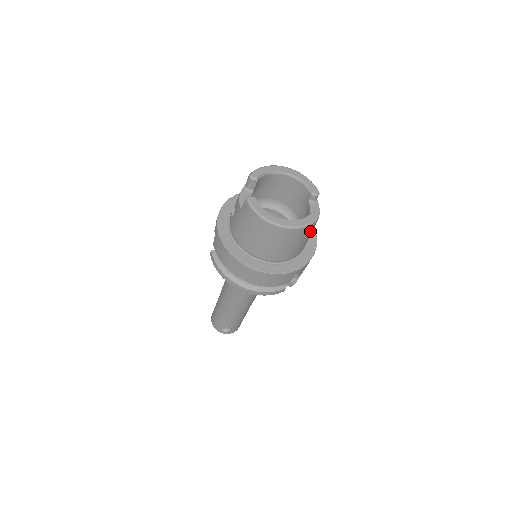
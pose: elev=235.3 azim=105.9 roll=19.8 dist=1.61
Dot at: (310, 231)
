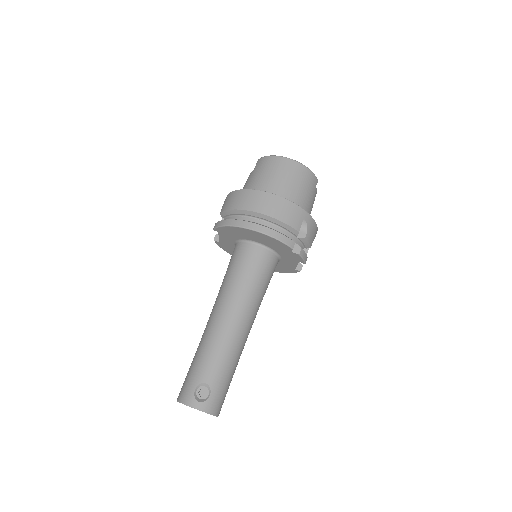
Dot at: (312, 187)
